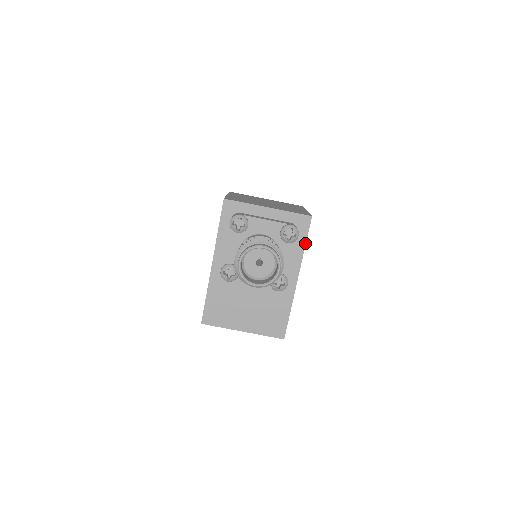
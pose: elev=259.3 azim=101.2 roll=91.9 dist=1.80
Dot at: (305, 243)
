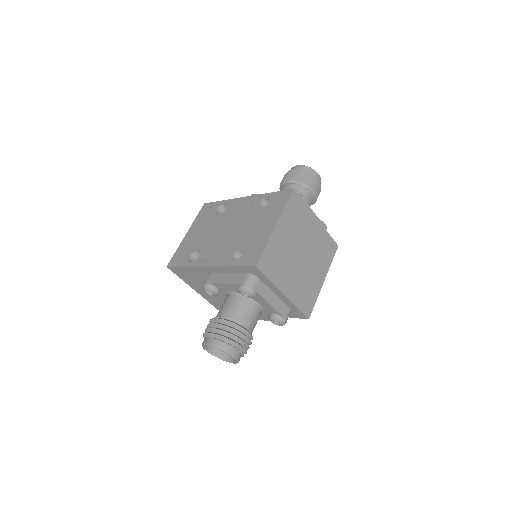
Dot at: occluded
